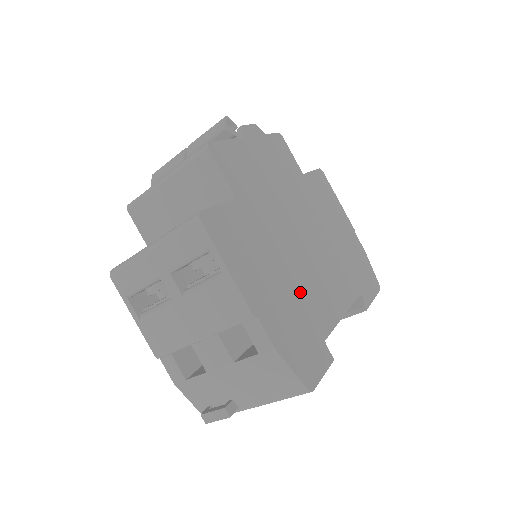
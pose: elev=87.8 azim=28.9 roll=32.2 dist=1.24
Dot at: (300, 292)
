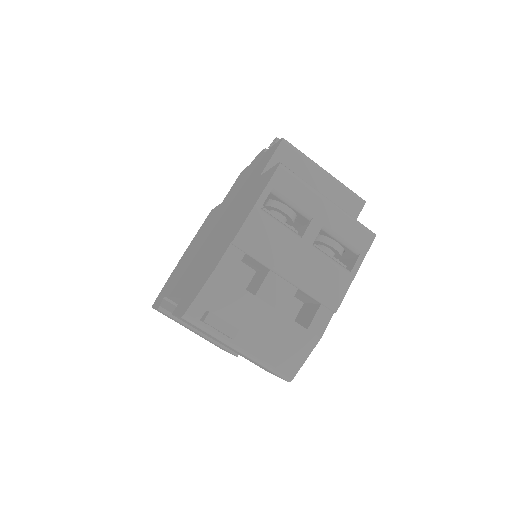
Dot at: occluded
